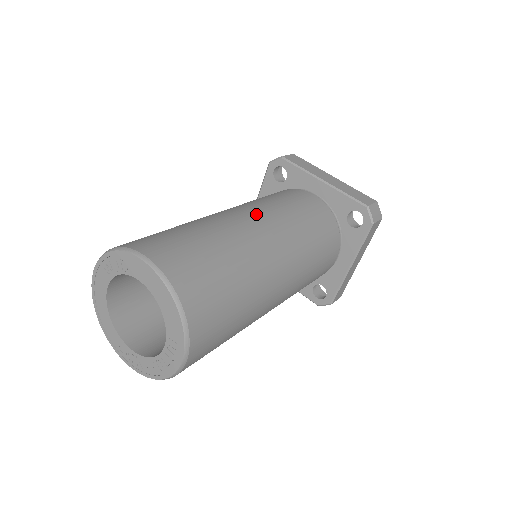
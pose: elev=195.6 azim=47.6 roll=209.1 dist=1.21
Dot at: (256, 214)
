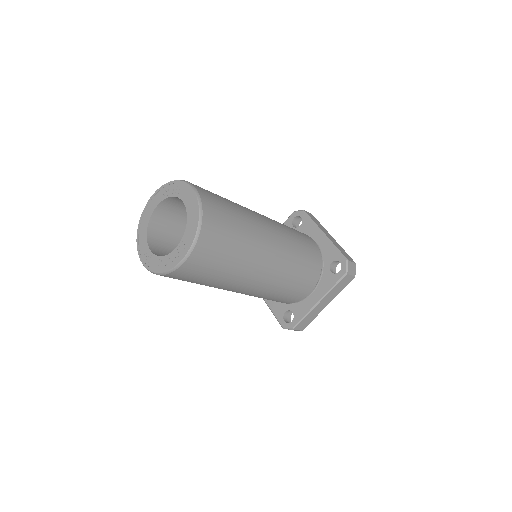
Dot at: (270, 220)
